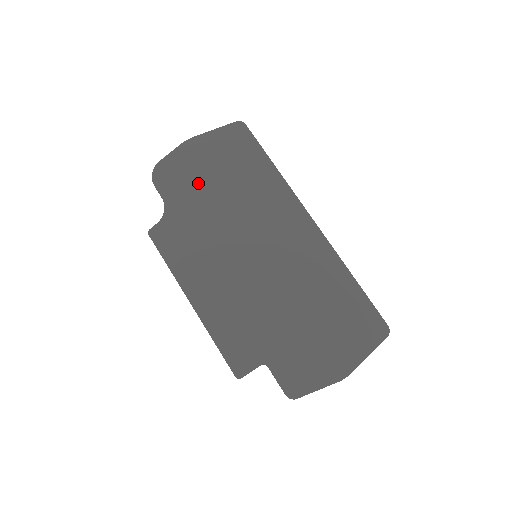
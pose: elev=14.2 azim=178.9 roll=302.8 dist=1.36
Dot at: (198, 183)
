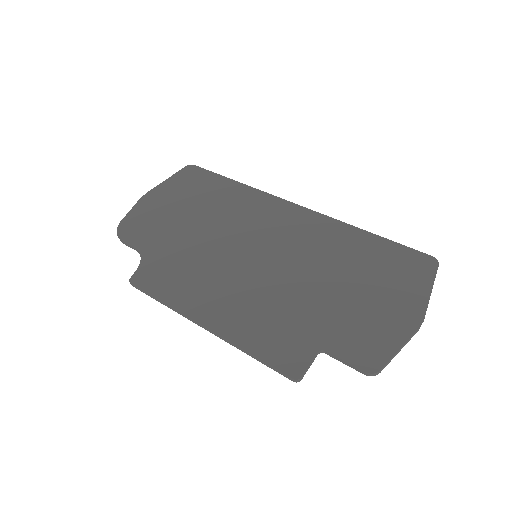
Dot at: (167, 222)
